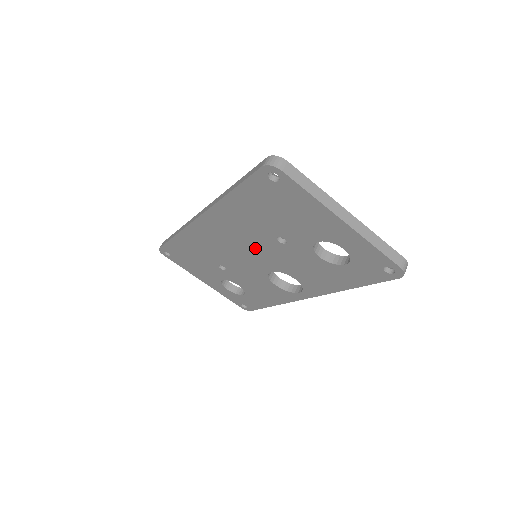
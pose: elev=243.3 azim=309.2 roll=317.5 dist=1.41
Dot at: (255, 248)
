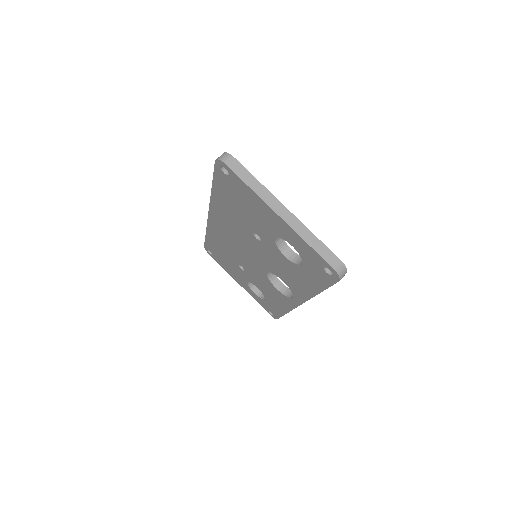
Dot at: (248, 246)
